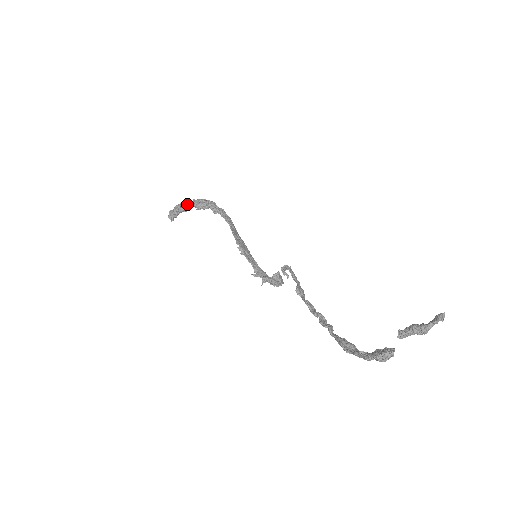
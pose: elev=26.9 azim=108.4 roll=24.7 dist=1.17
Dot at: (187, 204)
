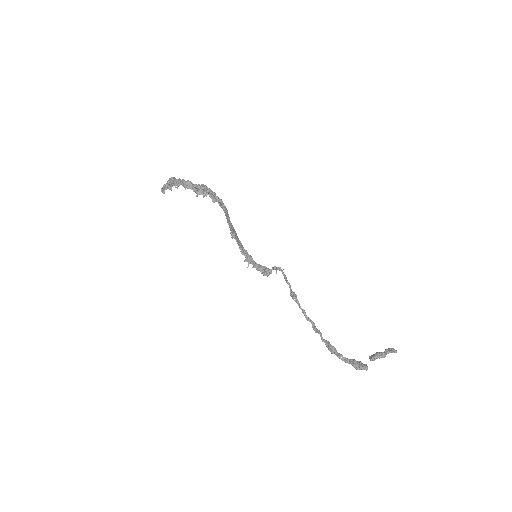
Dot at: (183, 184)
